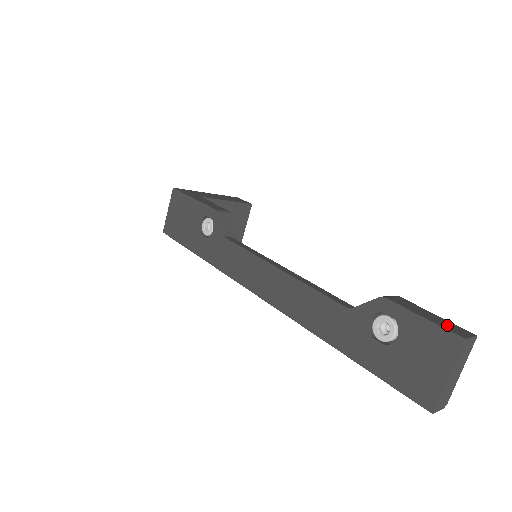
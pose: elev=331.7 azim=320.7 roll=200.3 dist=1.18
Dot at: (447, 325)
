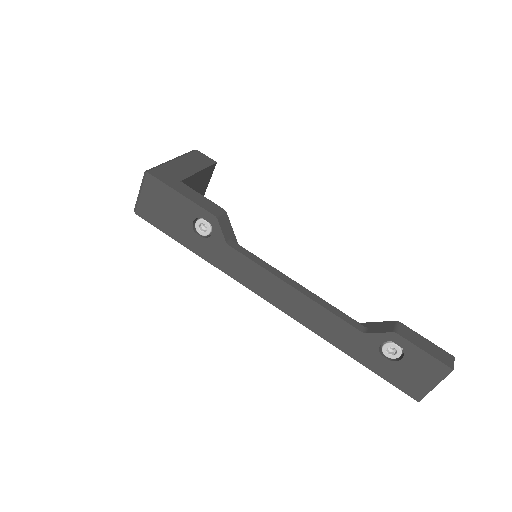
Dot at: (439, 354)
